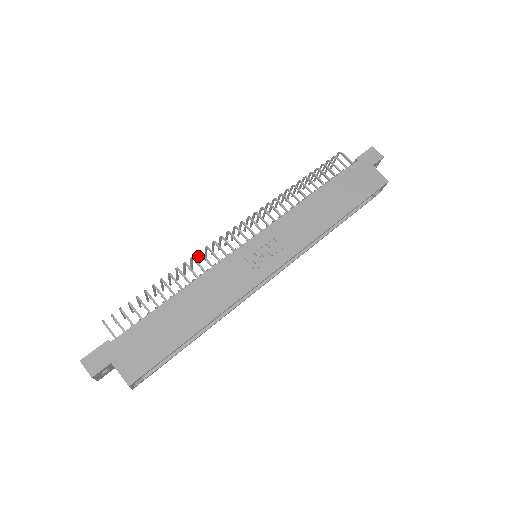
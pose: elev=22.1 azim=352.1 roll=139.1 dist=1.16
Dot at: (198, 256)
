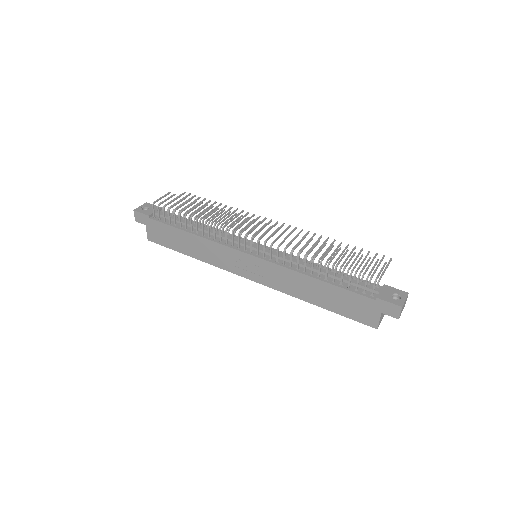
Dot at: (225, 222)
